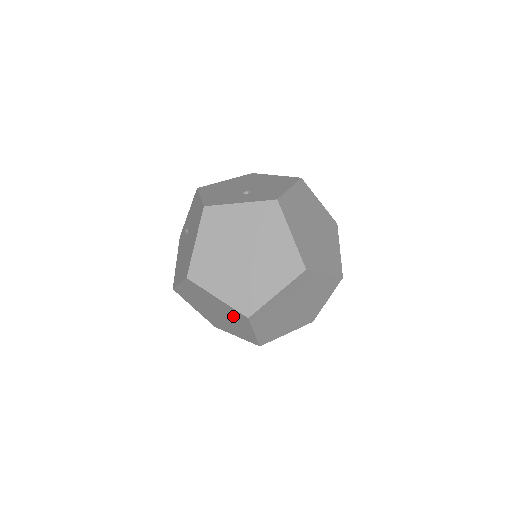
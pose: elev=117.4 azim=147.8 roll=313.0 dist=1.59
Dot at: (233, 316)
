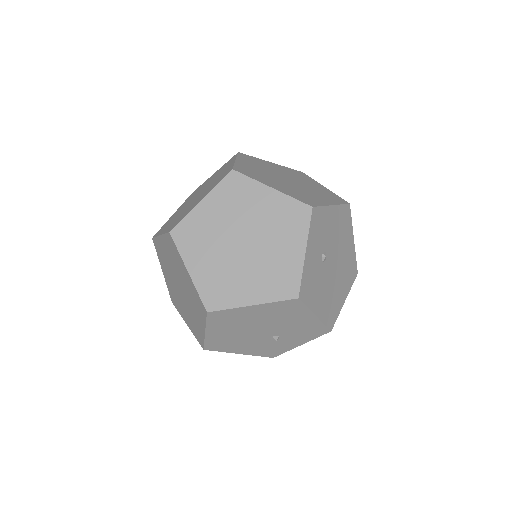
Dot at: (175, 260)
